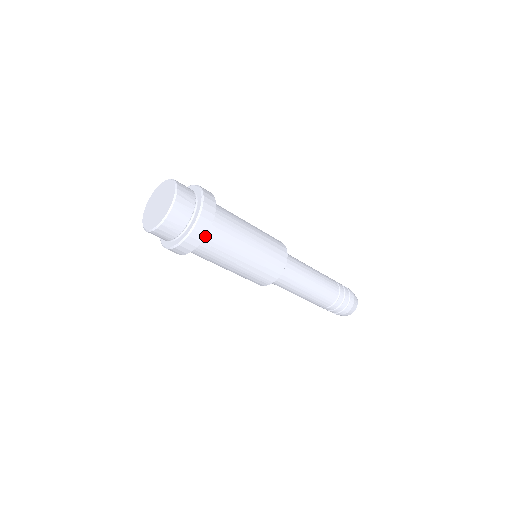
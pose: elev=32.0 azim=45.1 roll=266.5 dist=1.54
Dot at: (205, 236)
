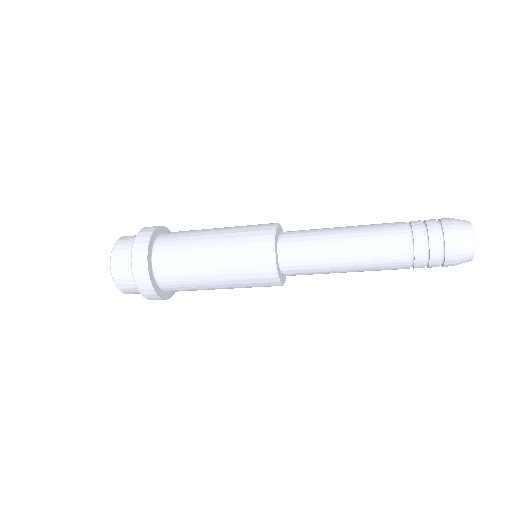
Dot at: (153, 289)
